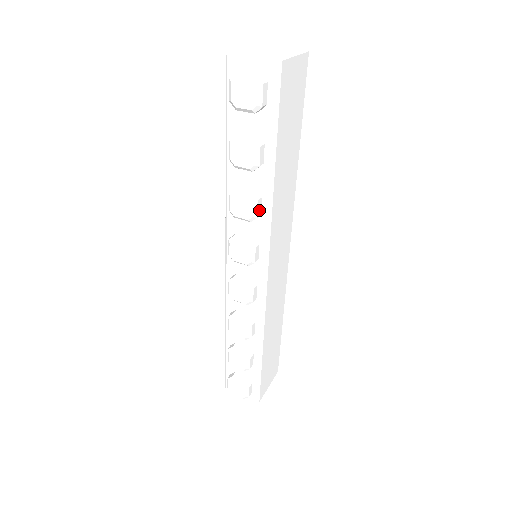
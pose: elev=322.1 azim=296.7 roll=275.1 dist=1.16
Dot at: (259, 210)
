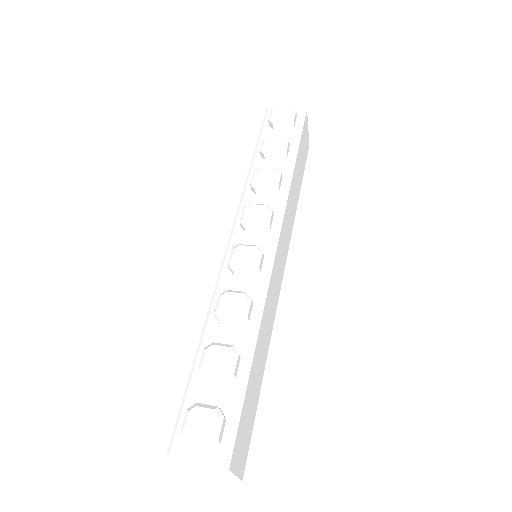
Dot at: (280, 184)
